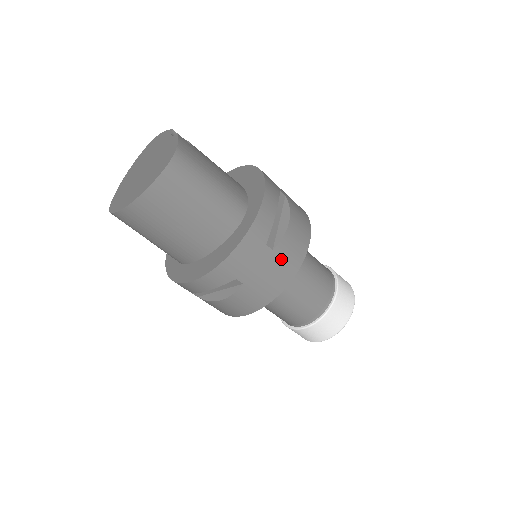
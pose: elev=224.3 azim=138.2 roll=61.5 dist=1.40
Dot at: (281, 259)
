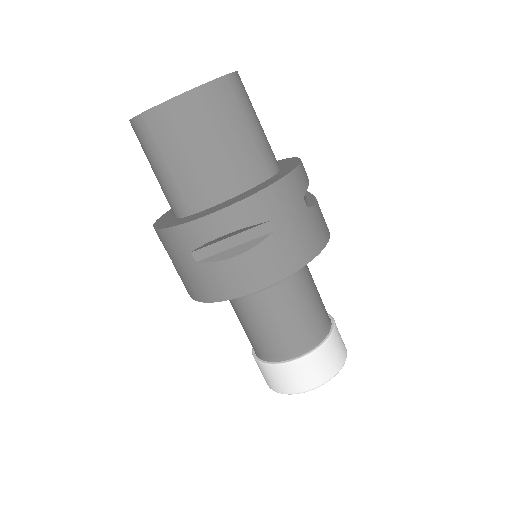
Dot at: (313, 223)
